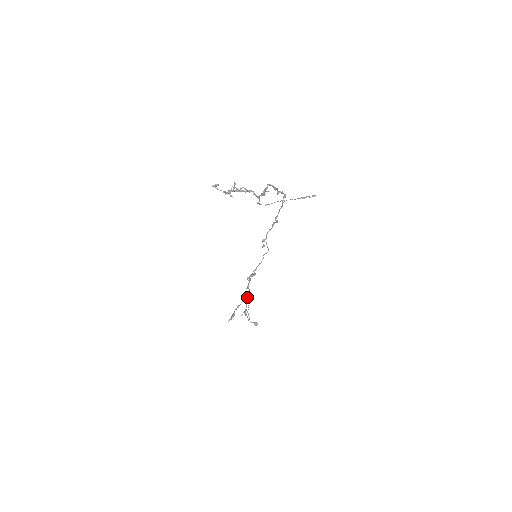
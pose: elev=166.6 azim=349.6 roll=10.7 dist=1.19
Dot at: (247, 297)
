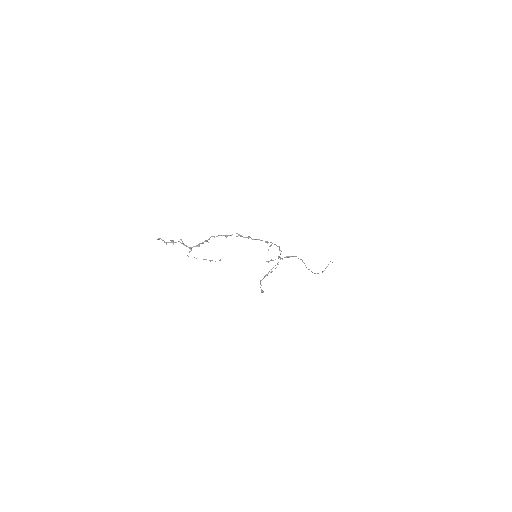
Dot at: (269, 271)
